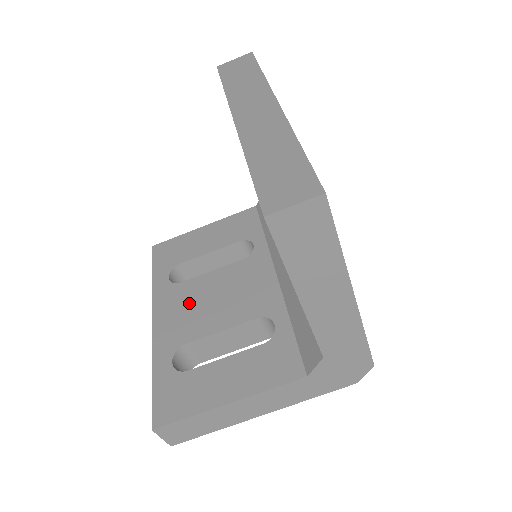
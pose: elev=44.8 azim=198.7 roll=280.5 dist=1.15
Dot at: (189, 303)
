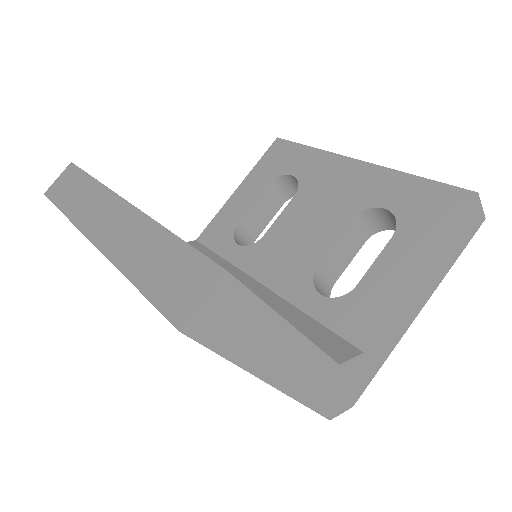
Dot at: occluded
